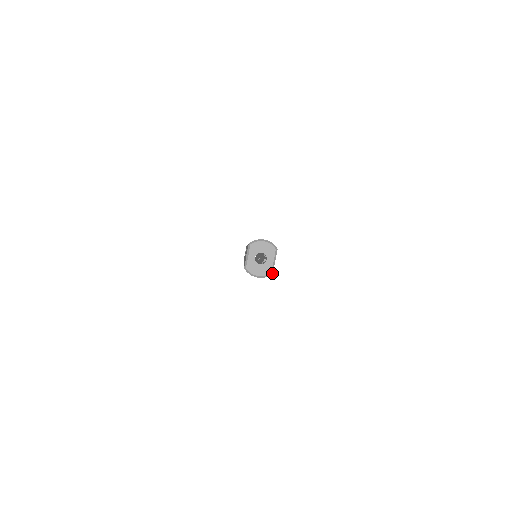
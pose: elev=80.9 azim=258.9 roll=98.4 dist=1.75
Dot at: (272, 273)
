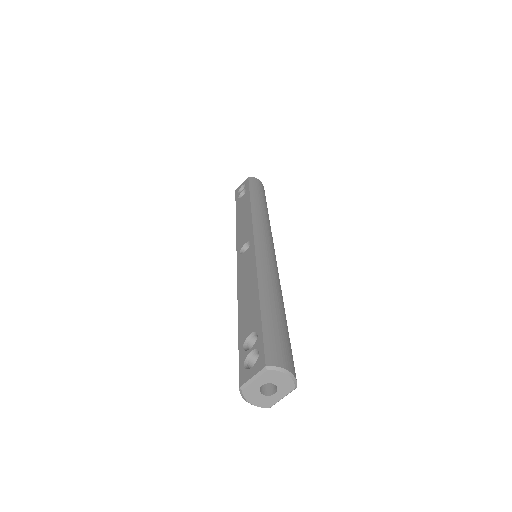
Dot at: occluded
